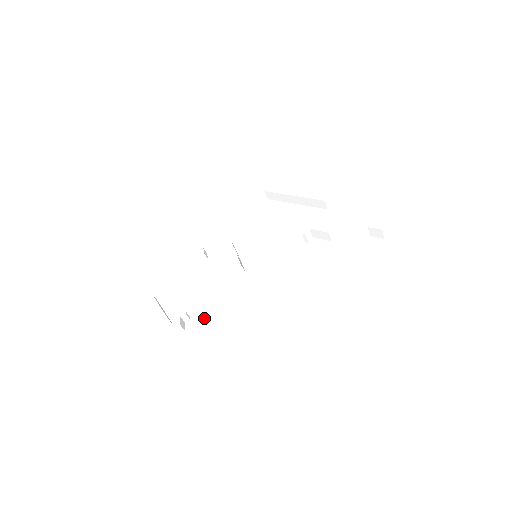
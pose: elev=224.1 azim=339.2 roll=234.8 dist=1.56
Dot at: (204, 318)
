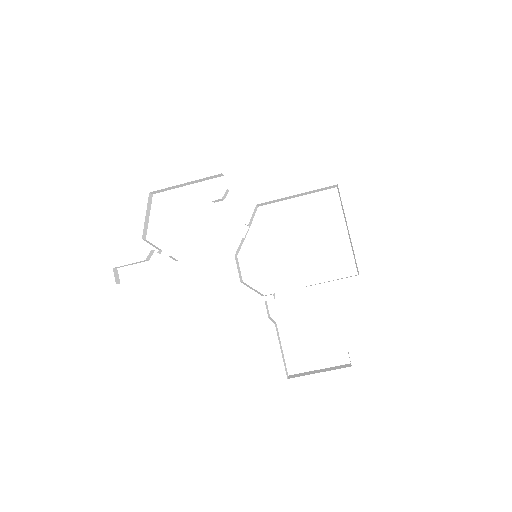
Dot at: (170, 266)
